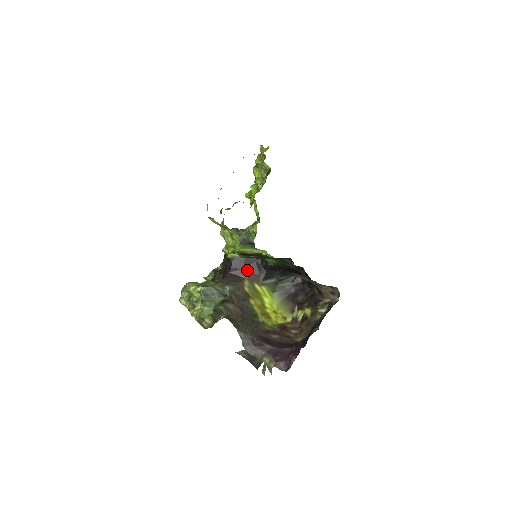
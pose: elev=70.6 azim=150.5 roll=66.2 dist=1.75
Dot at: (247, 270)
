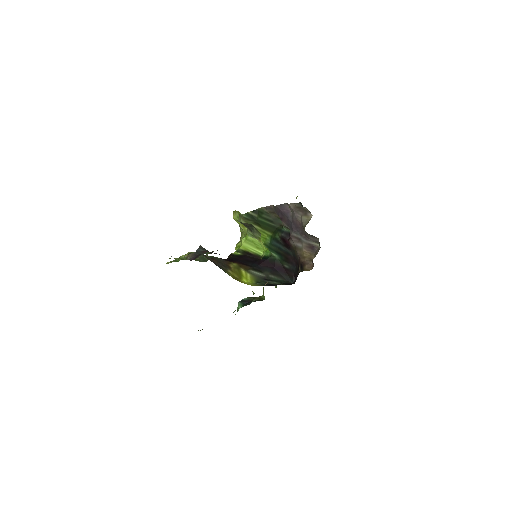
Dot at: (241, 262)
